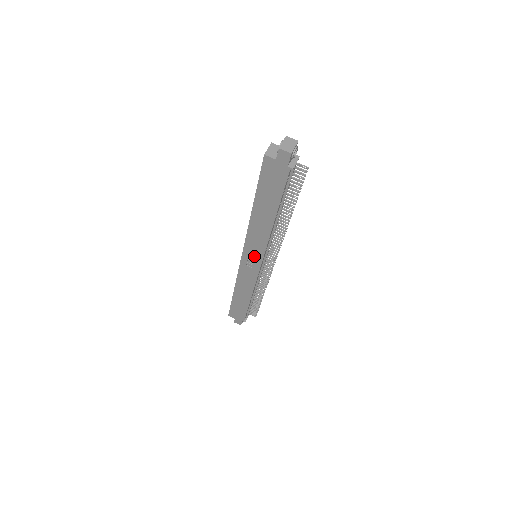
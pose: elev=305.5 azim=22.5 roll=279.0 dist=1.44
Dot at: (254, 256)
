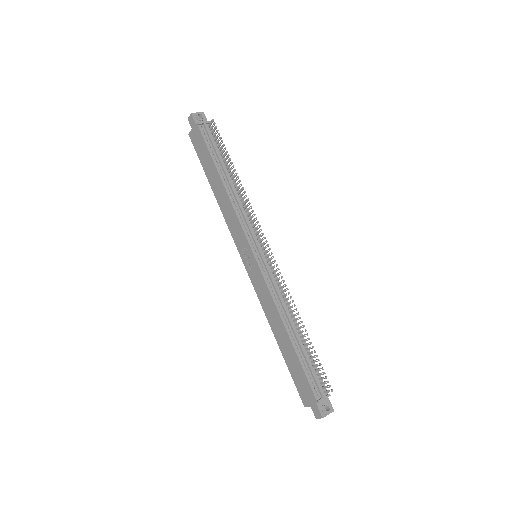
Dot at: (245, 248)
